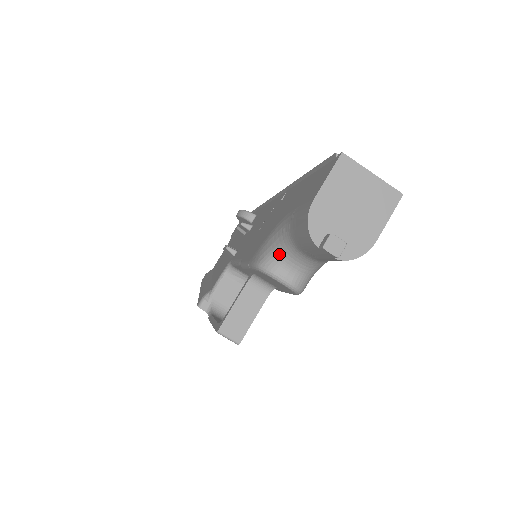
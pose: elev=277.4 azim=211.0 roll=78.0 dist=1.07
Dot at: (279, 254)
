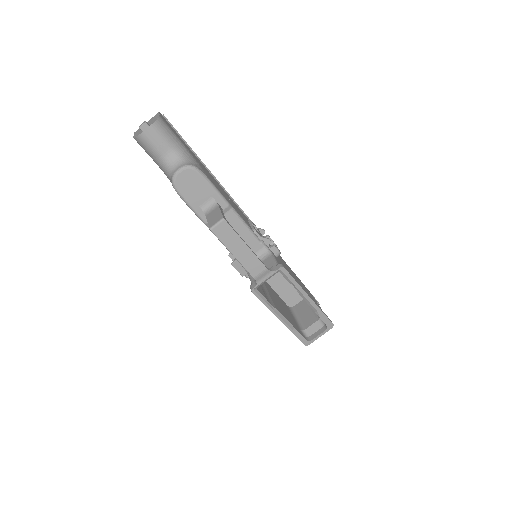
Dot at: (169, 172)
